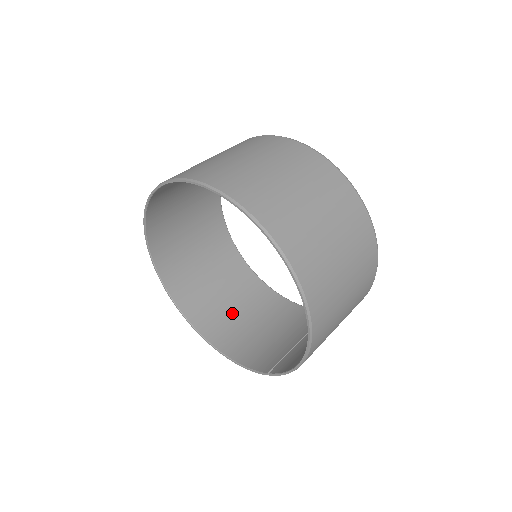
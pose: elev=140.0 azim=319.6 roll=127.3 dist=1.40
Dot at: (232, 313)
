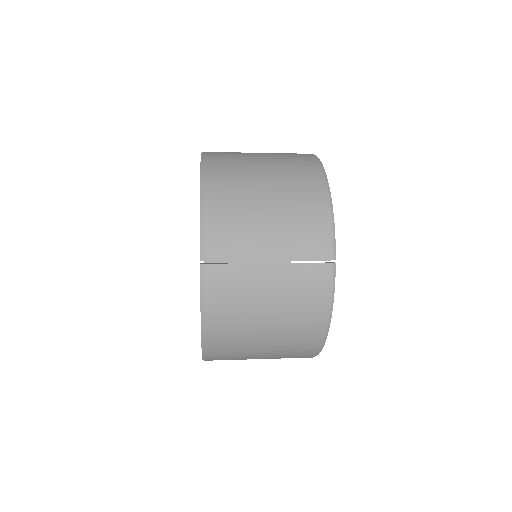
Dot at: occluded
